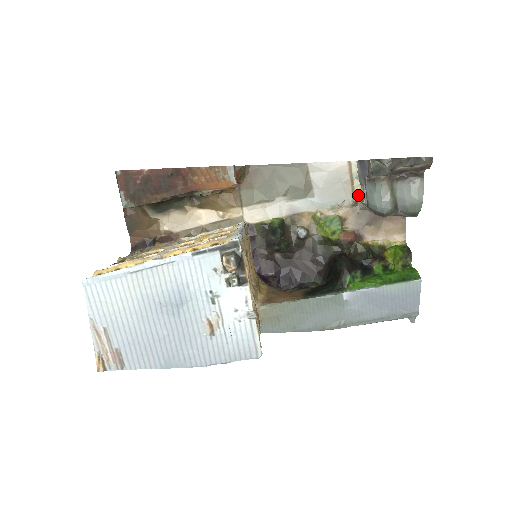
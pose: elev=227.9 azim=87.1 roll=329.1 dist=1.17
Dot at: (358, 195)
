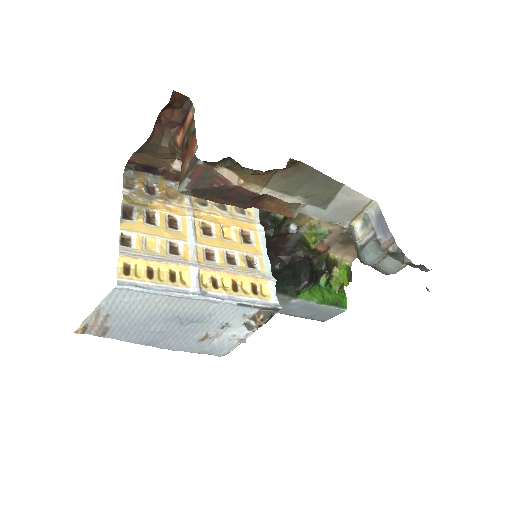
Dot at: (354, 224)
